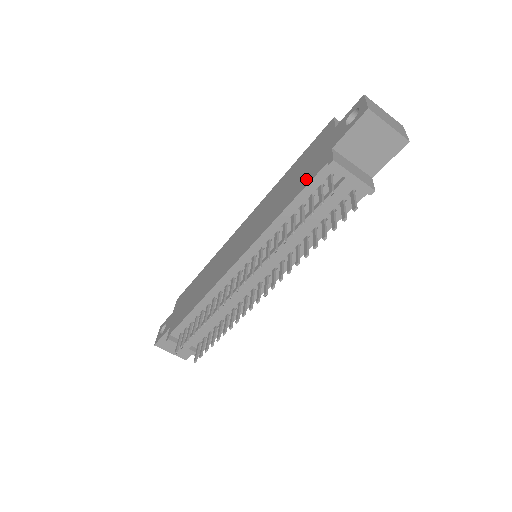
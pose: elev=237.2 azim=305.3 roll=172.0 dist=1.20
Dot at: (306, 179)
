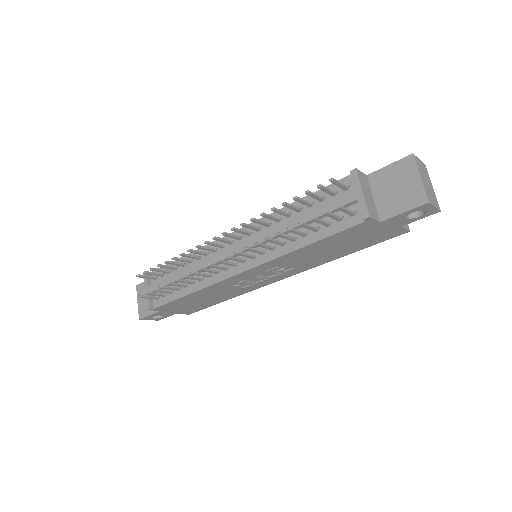
Dot at: occluded
